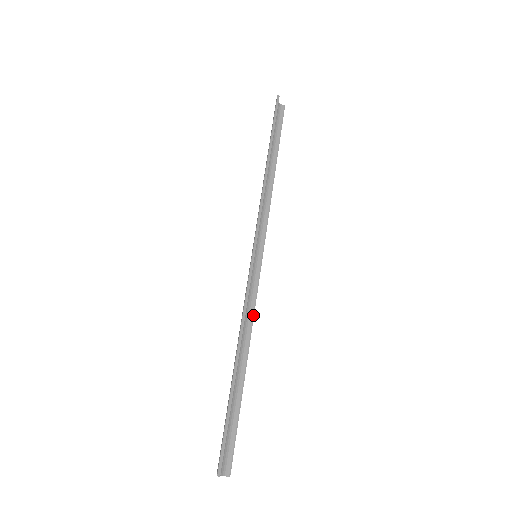
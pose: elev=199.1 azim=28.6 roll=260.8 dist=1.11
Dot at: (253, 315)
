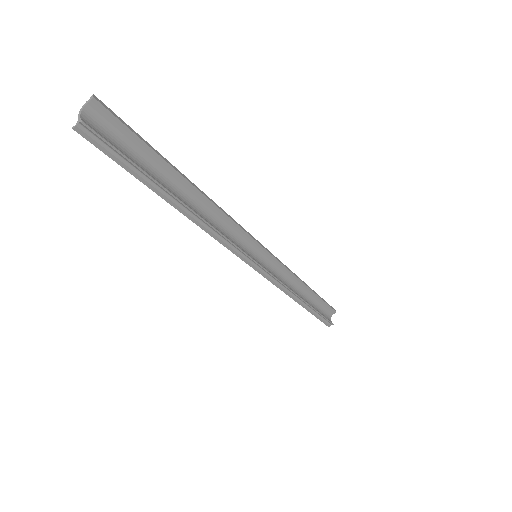
Dot at: (221, 233)
